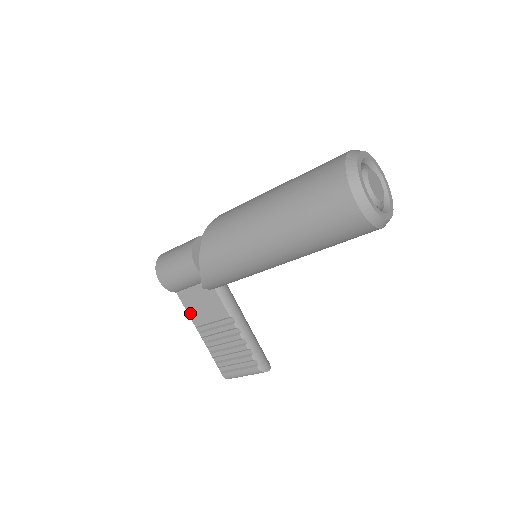
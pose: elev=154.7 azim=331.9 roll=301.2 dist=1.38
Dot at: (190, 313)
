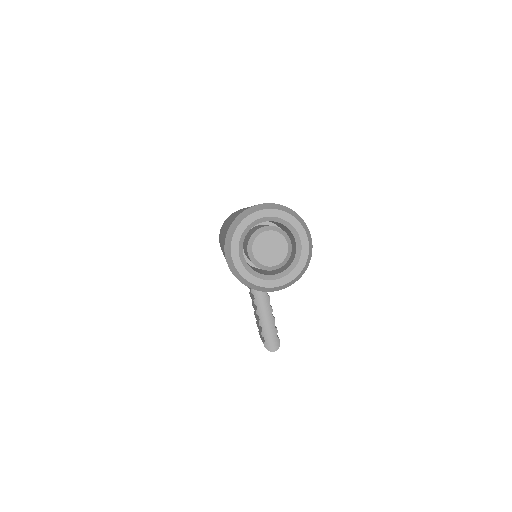
Dot at: occluded
